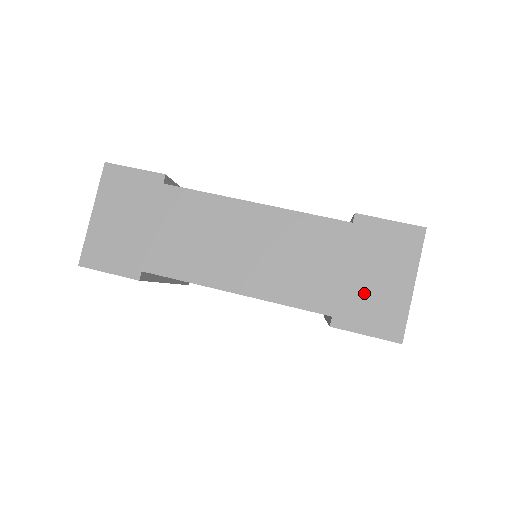
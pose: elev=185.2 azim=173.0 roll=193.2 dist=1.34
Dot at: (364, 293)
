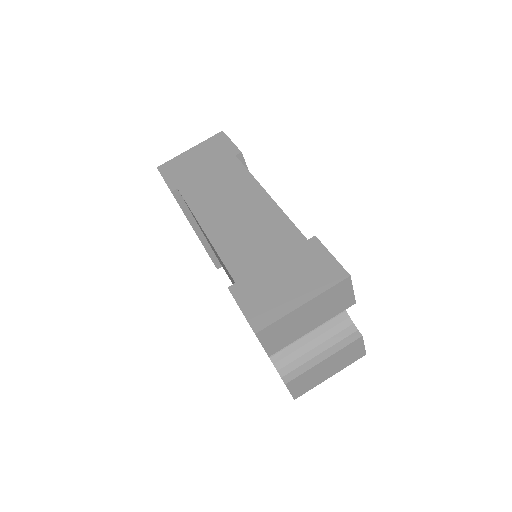
Dot at: (268, 284)
